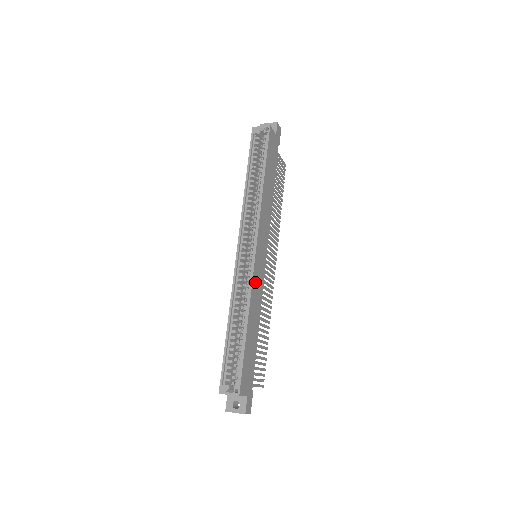
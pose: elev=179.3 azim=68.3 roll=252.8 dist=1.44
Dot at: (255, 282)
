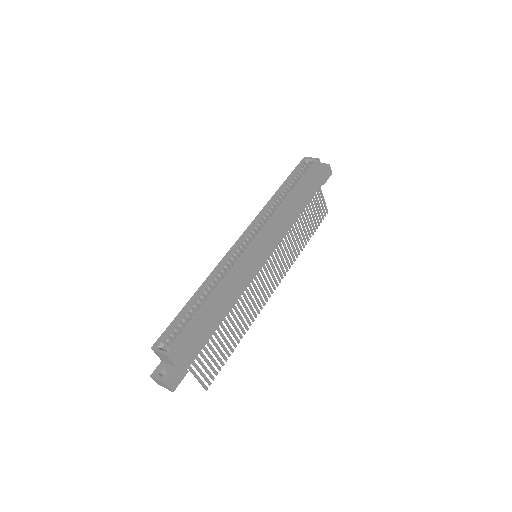
Dot at: (240, 269)
